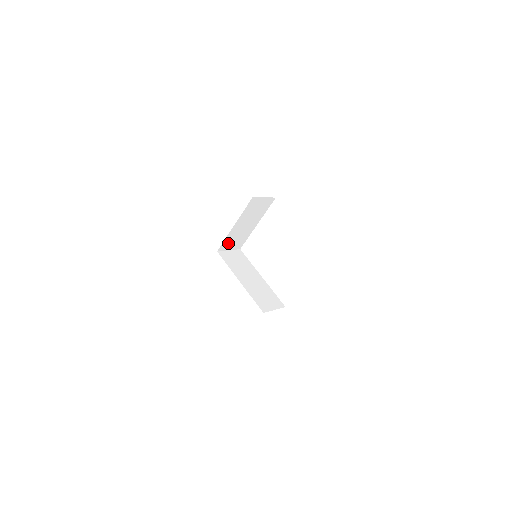
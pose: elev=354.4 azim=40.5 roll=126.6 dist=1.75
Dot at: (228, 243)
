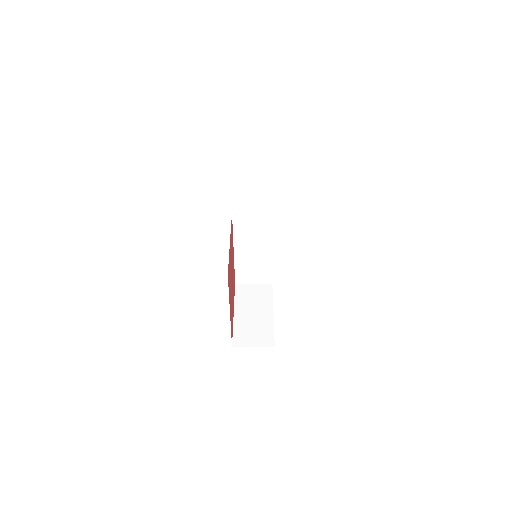
Dot at: occluded
